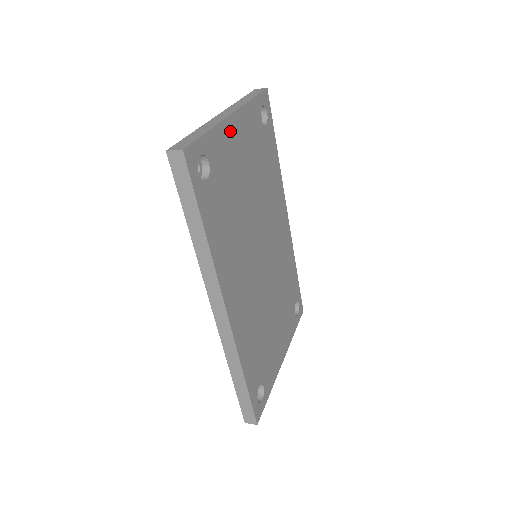
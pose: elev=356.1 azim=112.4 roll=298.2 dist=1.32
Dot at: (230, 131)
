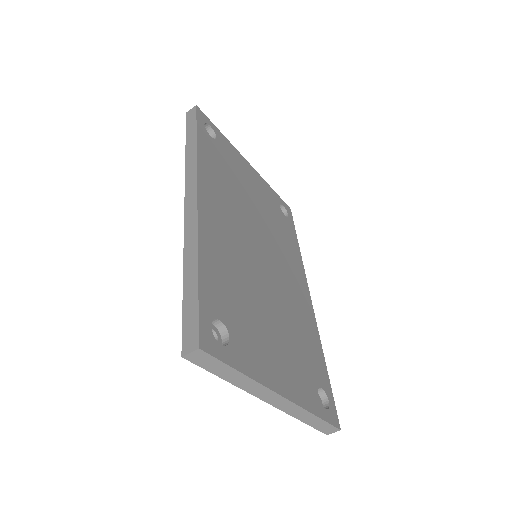
Dot at: (243, 162)
